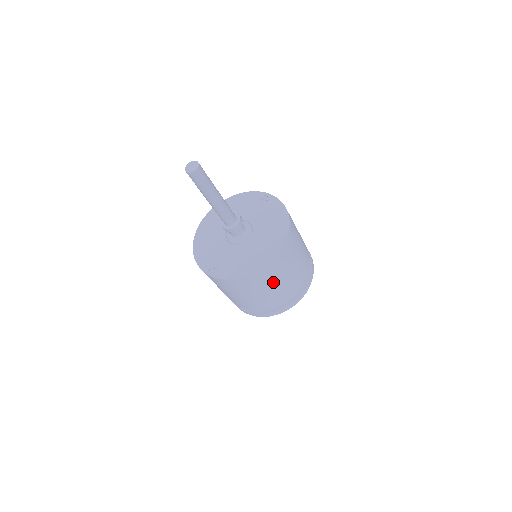
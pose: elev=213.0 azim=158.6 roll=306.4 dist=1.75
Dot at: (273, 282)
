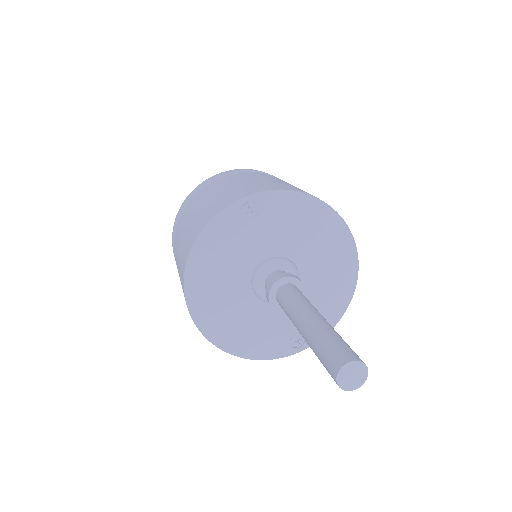
Dot at: occluded
